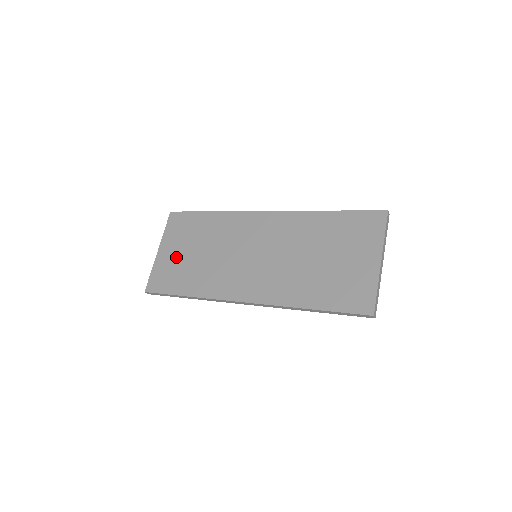
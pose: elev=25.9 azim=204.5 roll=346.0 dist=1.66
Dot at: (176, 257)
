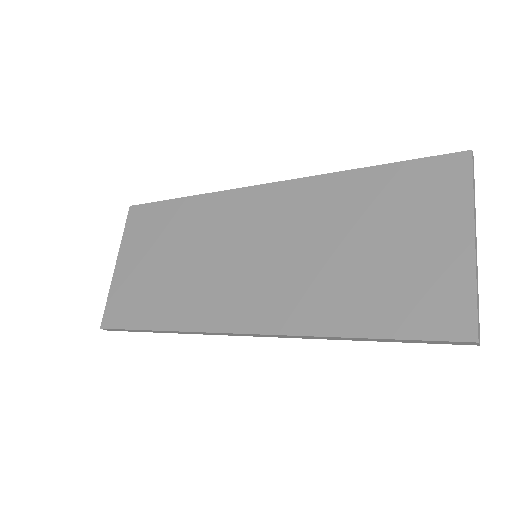
Dot at: (140, 271)
